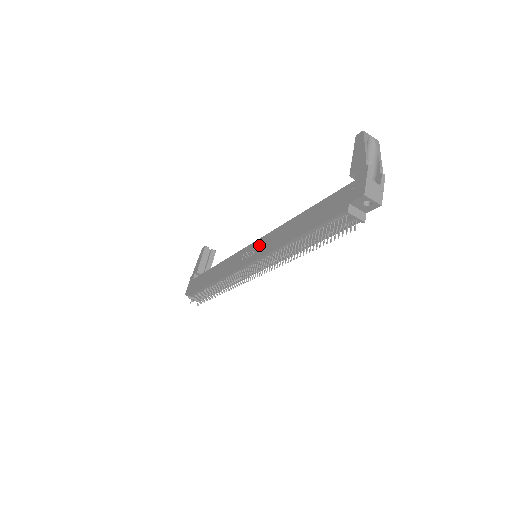
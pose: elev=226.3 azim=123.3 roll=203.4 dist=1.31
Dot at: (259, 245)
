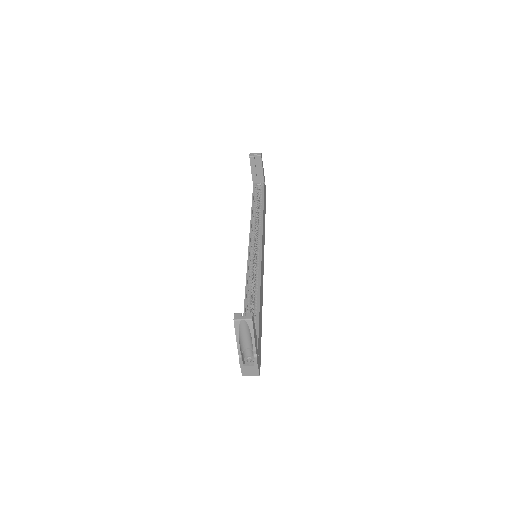
Dot at: occluded
